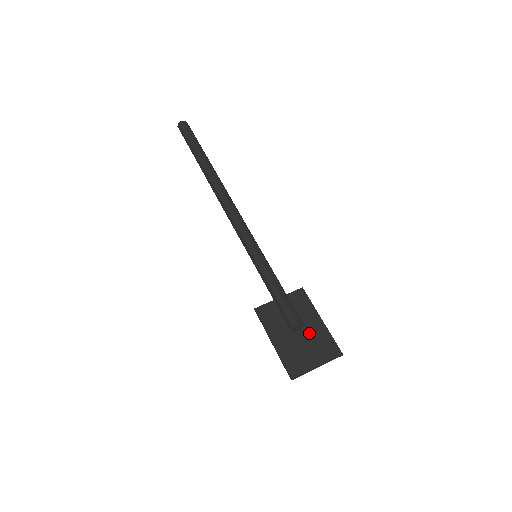
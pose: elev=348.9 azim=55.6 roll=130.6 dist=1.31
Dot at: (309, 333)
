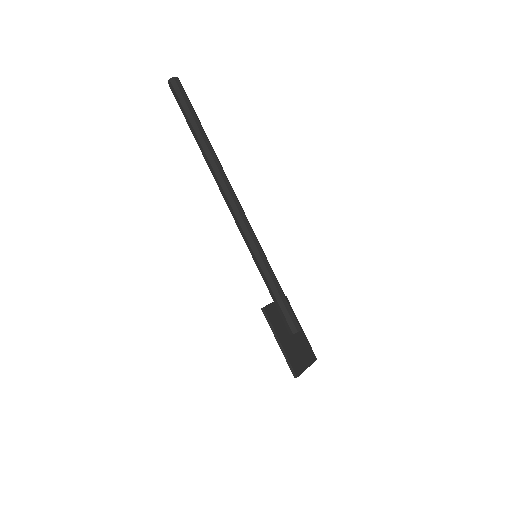
Dot at: (298, 338)
